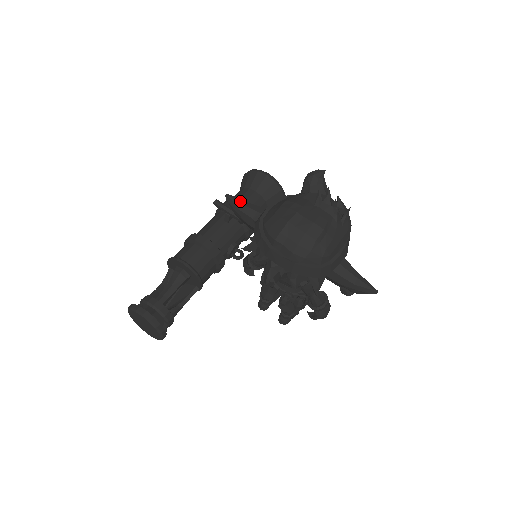
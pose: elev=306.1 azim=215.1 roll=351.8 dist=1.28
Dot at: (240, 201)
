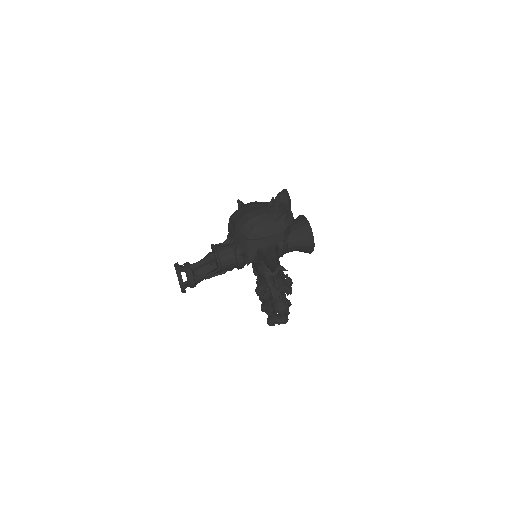
Dot at: (242, 204)
